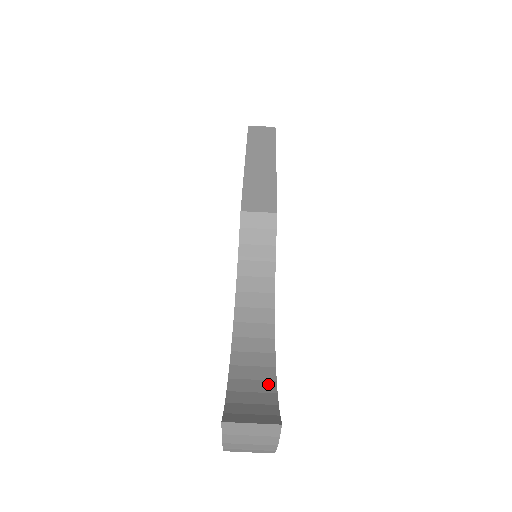
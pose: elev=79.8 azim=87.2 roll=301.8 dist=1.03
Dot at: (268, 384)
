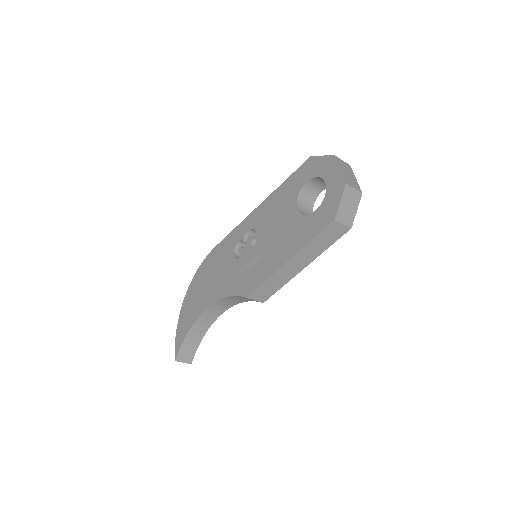
Dot at: (201, 336)
